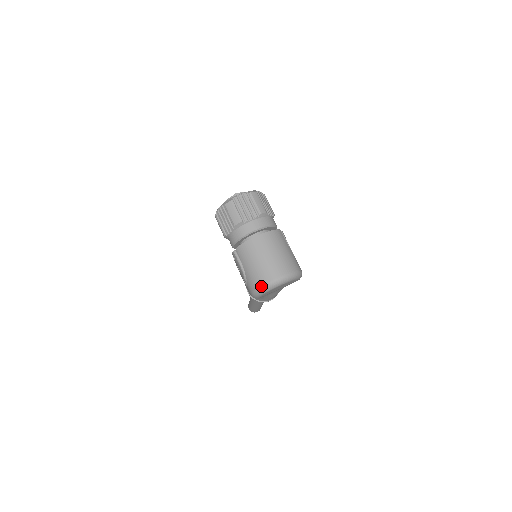
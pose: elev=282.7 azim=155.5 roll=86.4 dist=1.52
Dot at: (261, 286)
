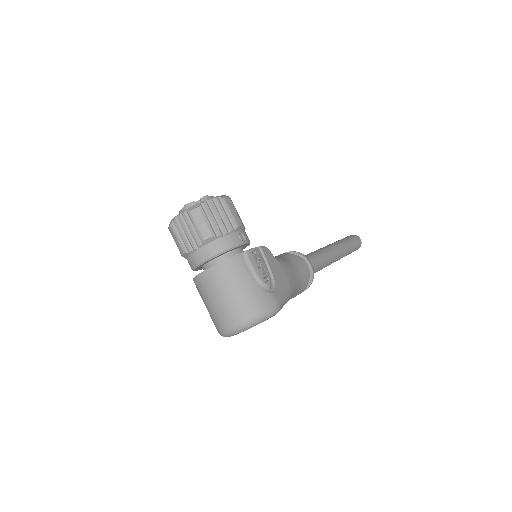
Dot at: (218, 332)
